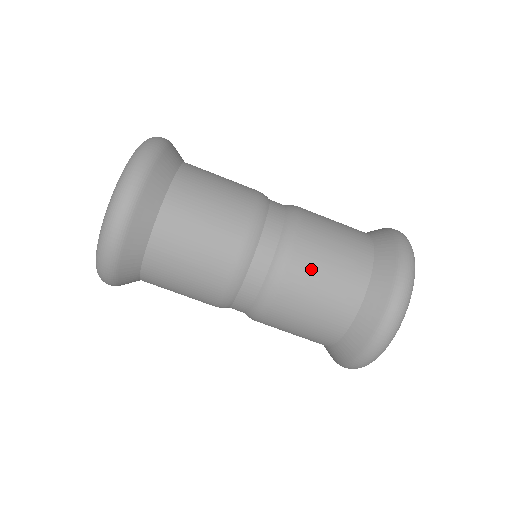
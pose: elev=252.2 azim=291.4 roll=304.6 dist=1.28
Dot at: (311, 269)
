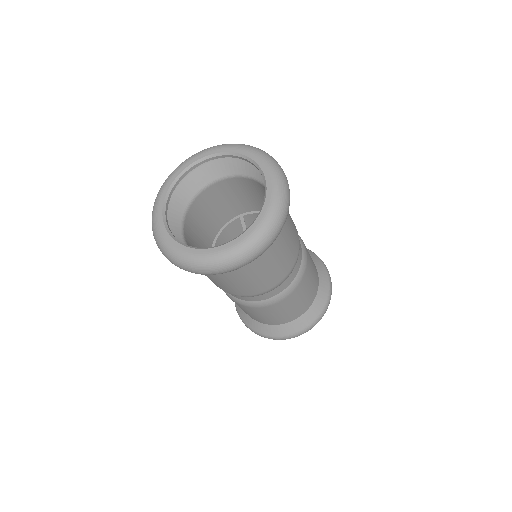
Dot at: (268, 312)
